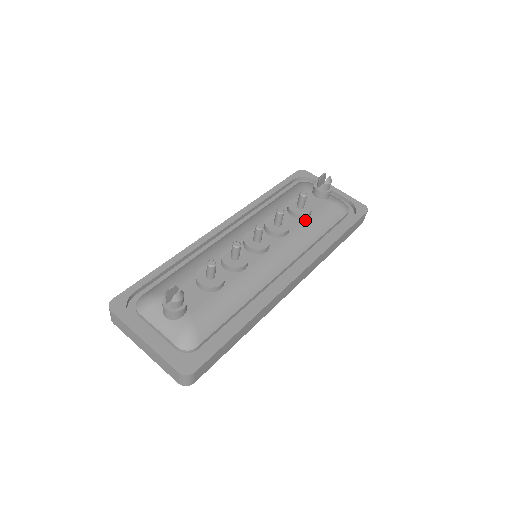
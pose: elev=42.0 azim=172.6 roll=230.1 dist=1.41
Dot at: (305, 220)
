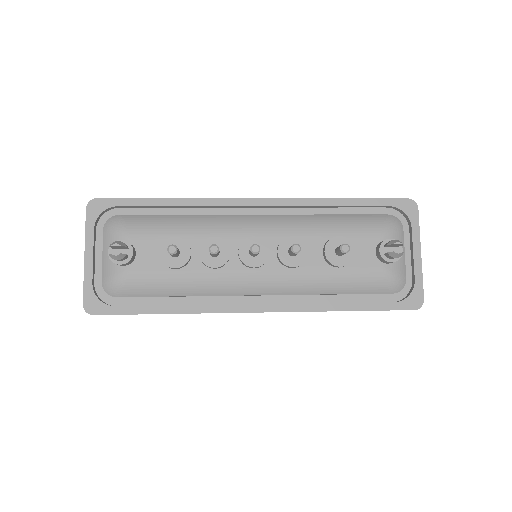
Dot at: (330, 268)
